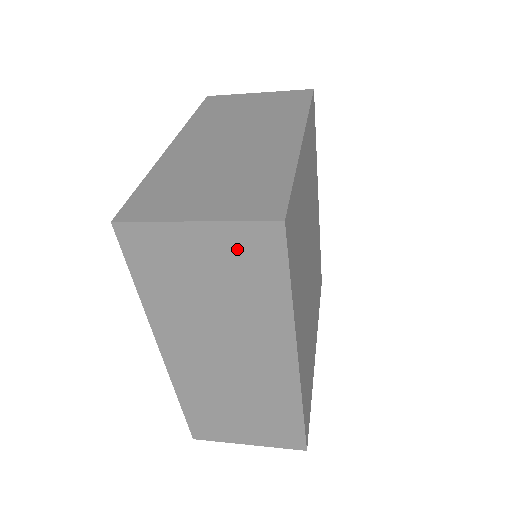
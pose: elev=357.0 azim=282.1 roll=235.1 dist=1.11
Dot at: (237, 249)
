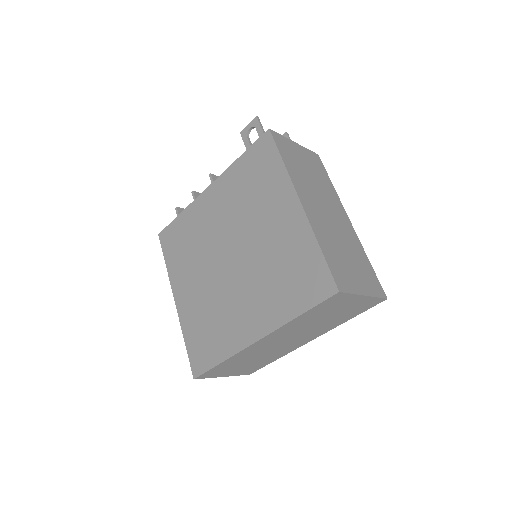
Dot at: (361, 305)
